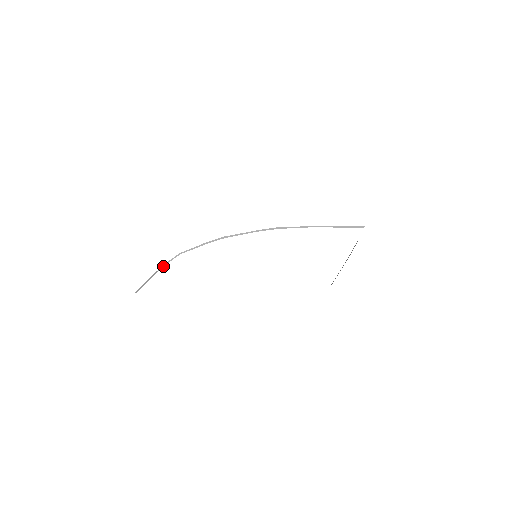
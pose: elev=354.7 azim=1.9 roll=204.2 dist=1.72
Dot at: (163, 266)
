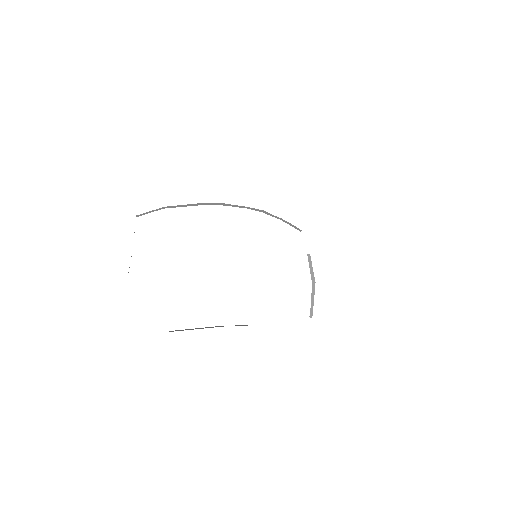
Dot at: occluded
